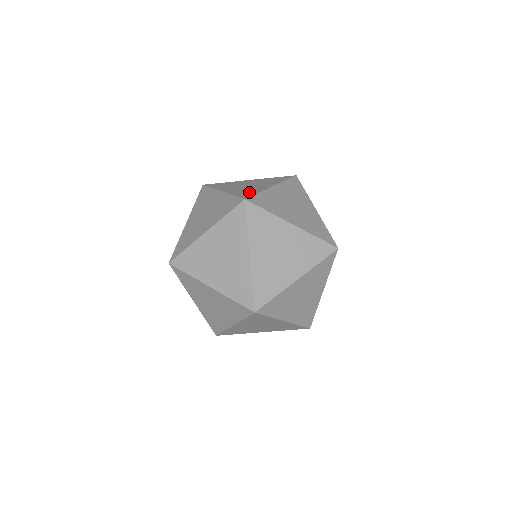
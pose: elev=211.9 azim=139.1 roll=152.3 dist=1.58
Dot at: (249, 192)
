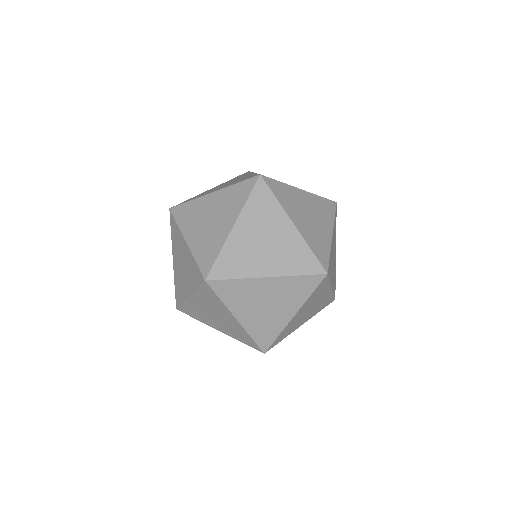
Dot at: occluded
